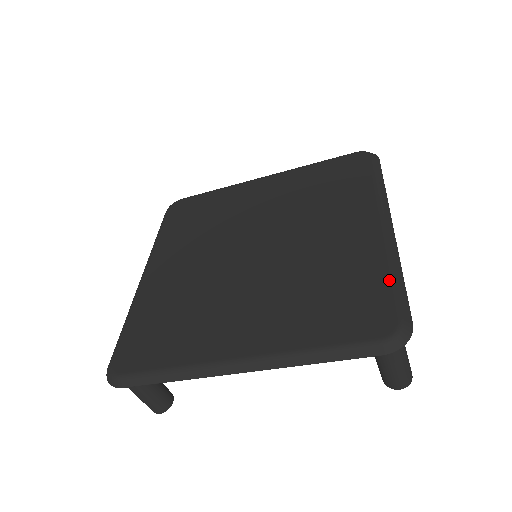
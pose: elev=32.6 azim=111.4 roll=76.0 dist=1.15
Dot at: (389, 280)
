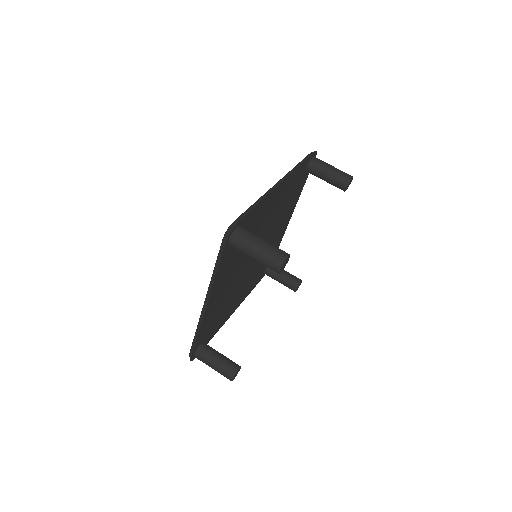
Dot at: occluded
